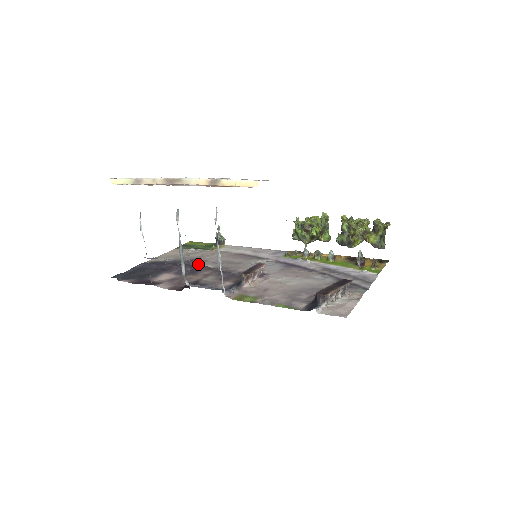
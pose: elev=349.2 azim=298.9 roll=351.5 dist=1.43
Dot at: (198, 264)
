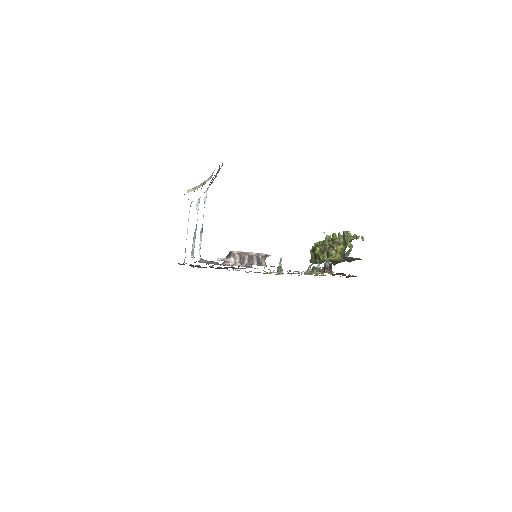
Dot at: (231, 266)
